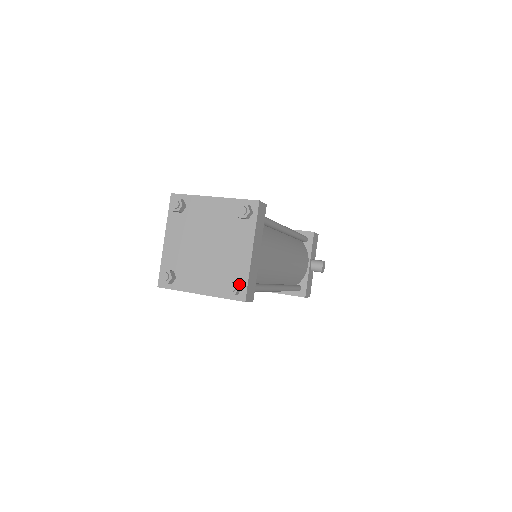
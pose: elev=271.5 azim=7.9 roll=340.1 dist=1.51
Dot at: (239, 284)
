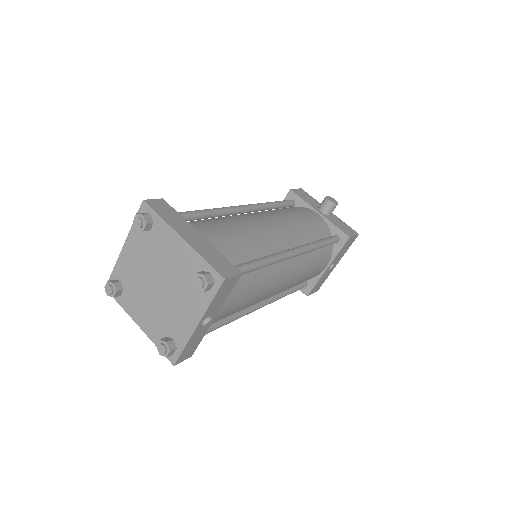
Dot at: (202, 273)
